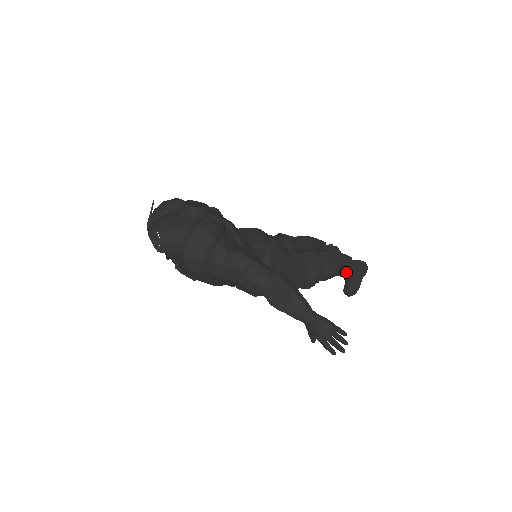
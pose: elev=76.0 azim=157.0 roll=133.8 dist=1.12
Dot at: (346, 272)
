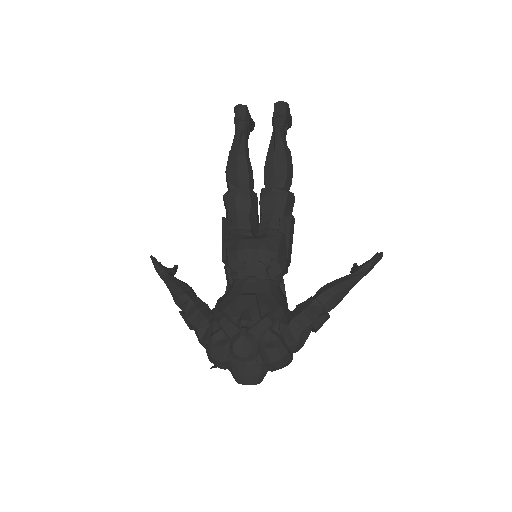
Dot at: occluded
